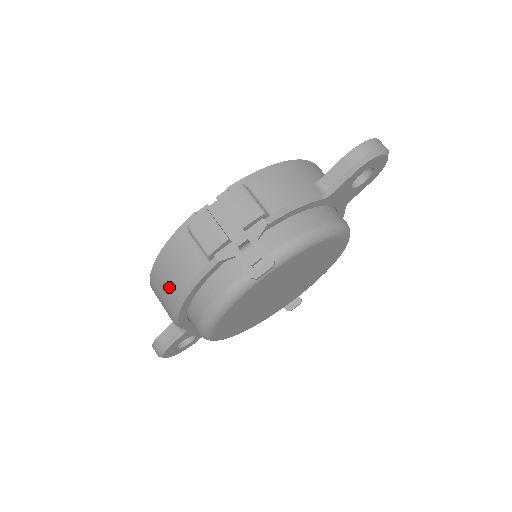
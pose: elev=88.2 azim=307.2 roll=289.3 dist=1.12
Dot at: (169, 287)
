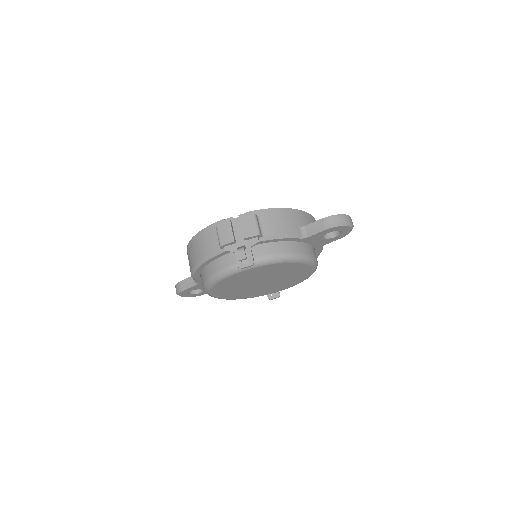
Dot at: (195, 254)
